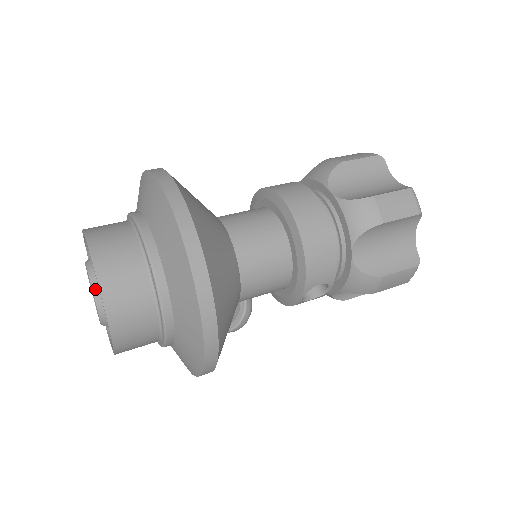
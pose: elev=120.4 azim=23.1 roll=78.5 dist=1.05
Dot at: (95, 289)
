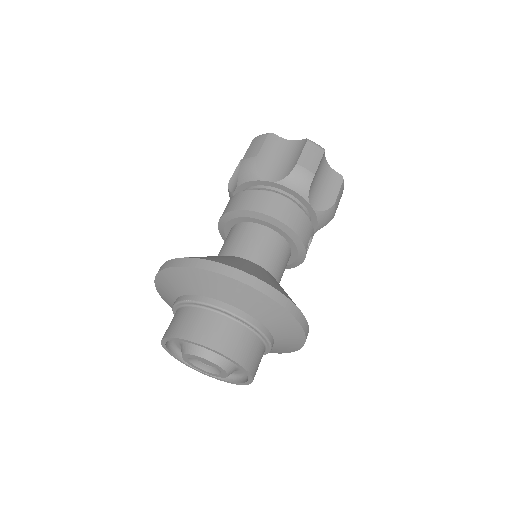
Dot at: (213, 360)
